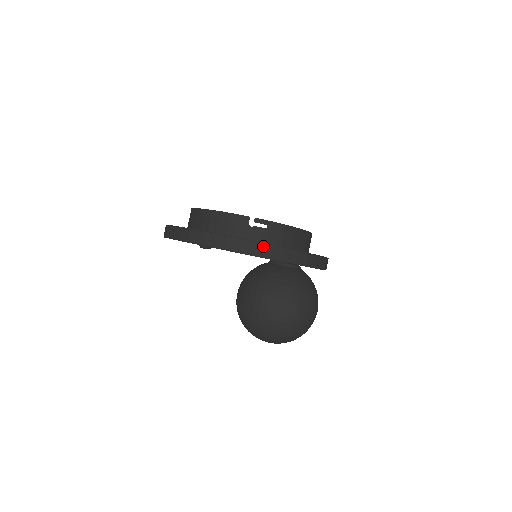
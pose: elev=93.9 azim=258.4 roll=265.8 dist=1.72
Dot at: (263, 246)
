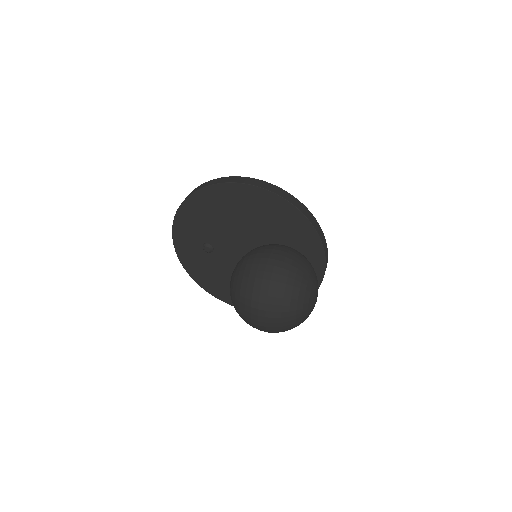
Dot at: (263, 182)
